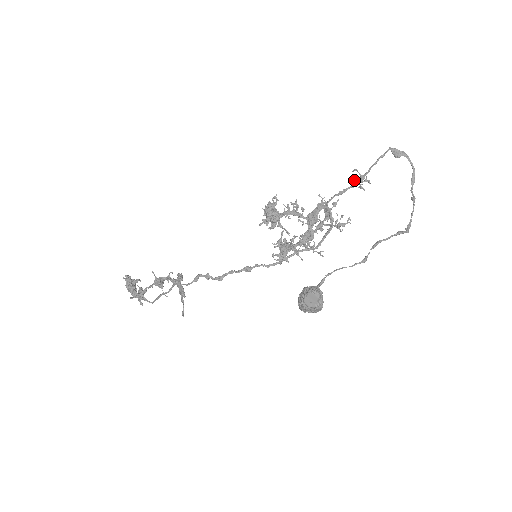
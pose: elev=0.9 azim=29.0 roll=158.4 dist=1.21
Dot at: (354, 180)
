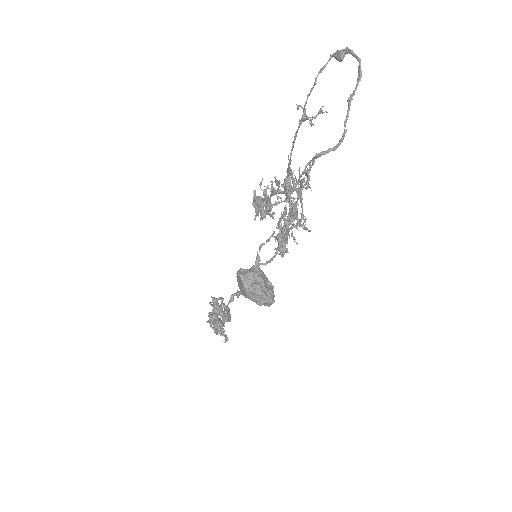
Dot at: (303, 120)
